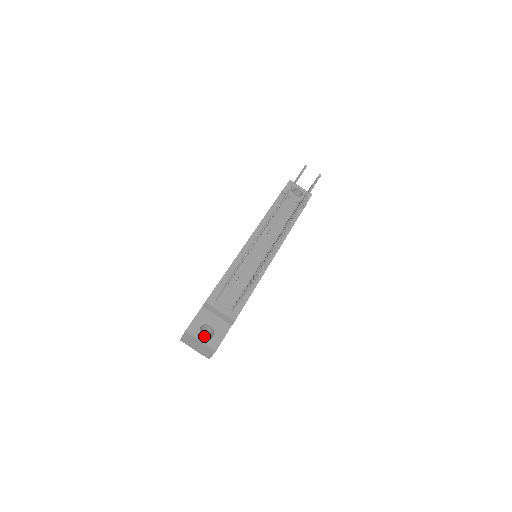
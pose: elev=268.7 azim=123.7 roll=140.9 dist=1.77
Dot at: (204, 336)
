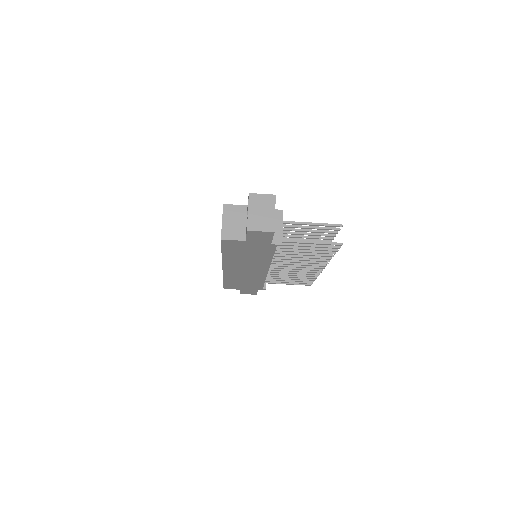
Dot at: (226, 222)
